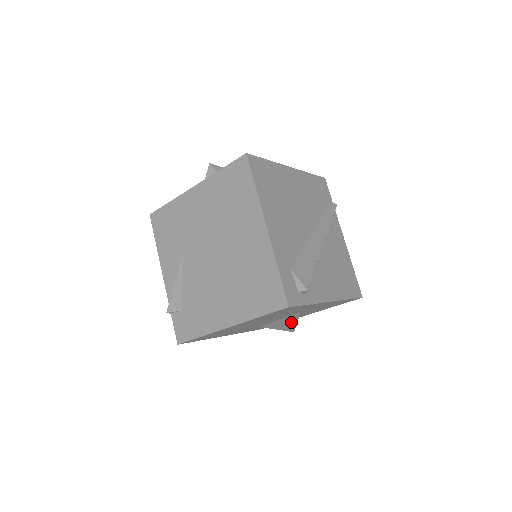
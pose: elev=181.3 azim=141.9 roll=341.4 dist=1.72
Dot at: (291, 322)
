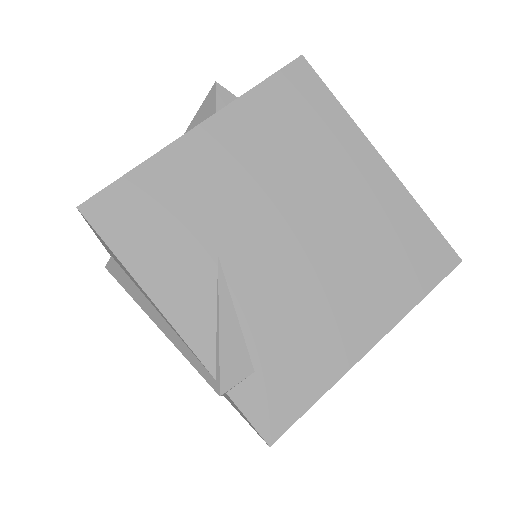
Dot at: occluded
